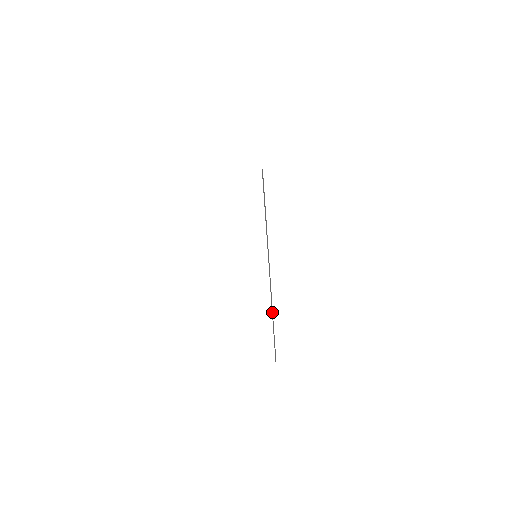
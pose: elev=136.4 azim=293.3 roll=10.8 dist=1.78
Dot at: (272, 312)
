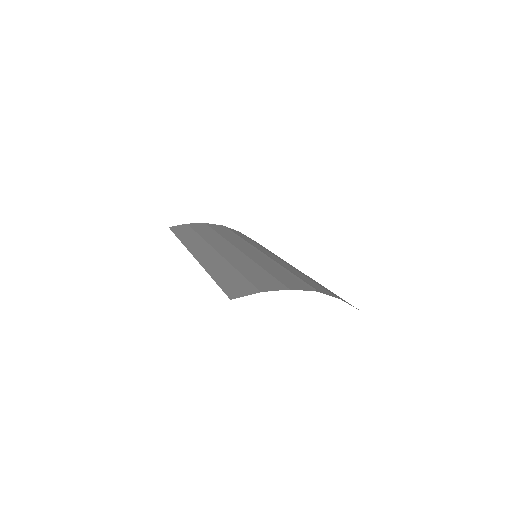
Dot at: occluded
